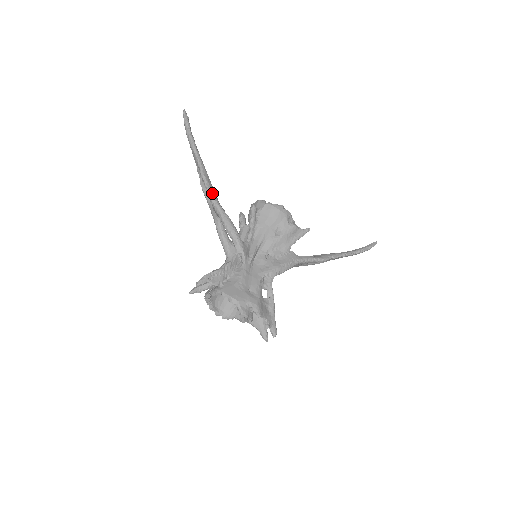
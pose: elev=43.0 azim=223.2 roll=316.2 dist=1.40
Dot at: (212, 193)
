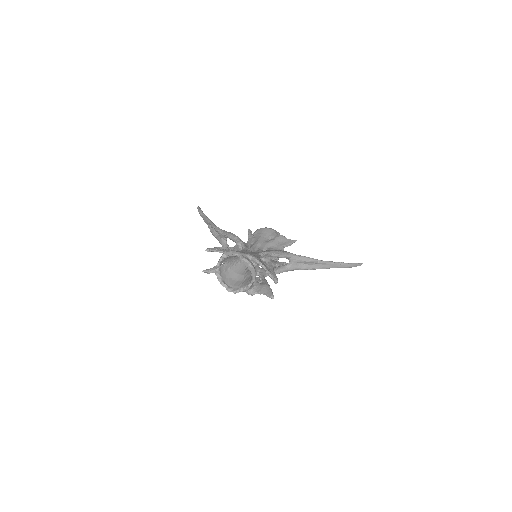
Dot at: (218, 227)
